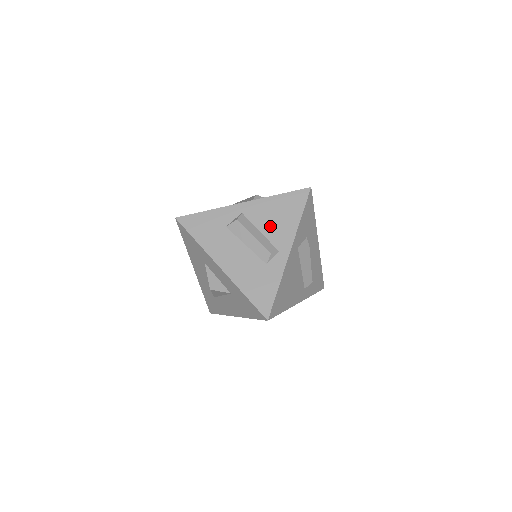
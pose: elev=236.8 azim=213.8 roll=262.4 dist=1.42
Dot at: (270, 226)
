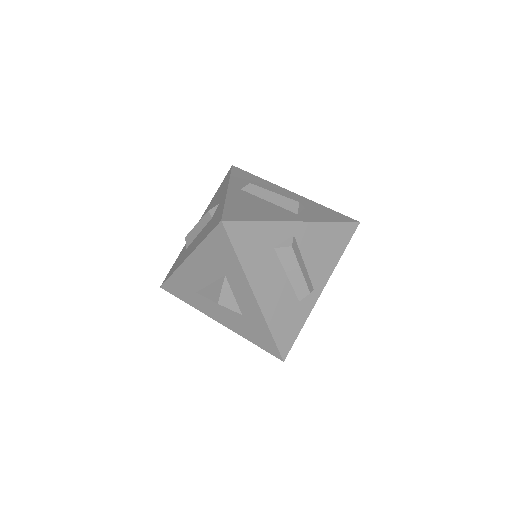
Dot at: (314, 258)
